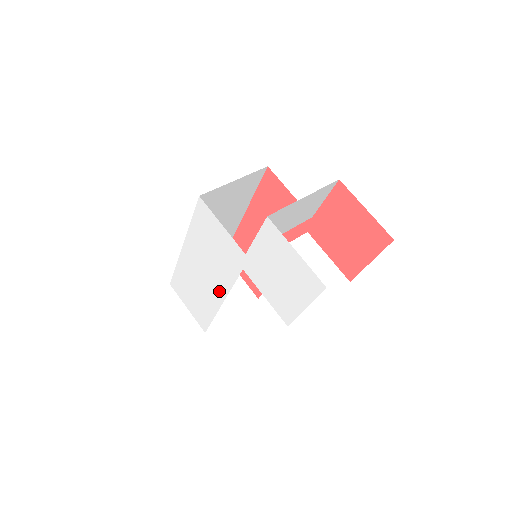
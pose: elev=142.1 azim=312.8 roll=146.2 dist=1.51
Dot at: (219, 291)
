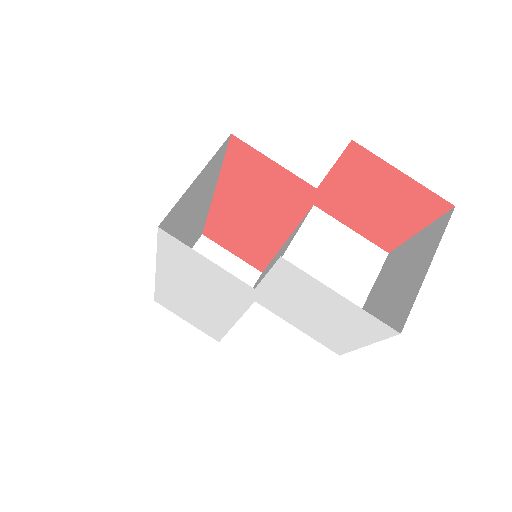
Dot at: (225, 315)
